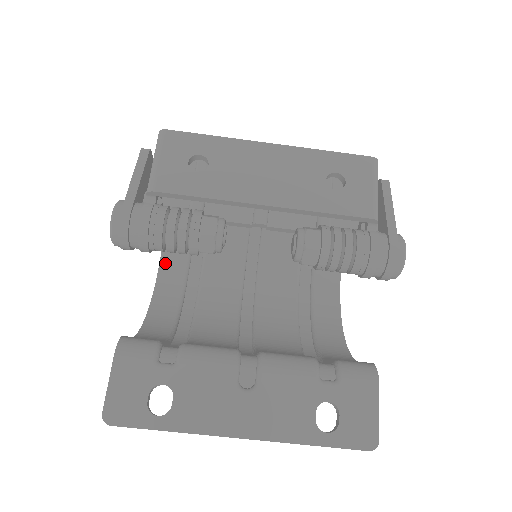
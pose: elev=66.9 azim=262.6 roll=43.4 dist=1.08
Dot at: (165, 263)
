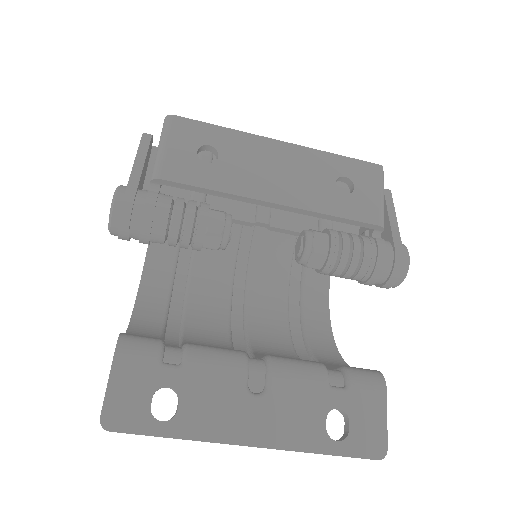
Dot at: (151, 258)
